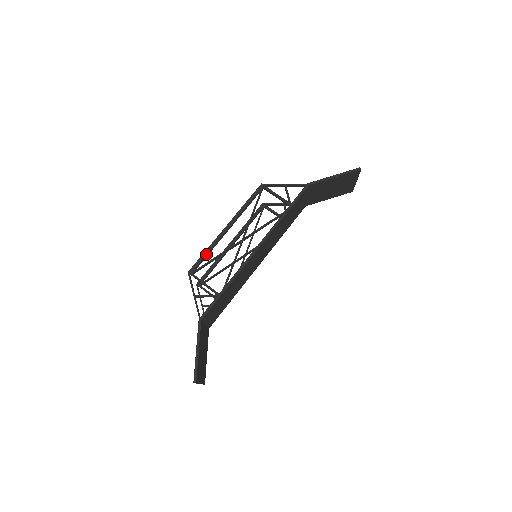
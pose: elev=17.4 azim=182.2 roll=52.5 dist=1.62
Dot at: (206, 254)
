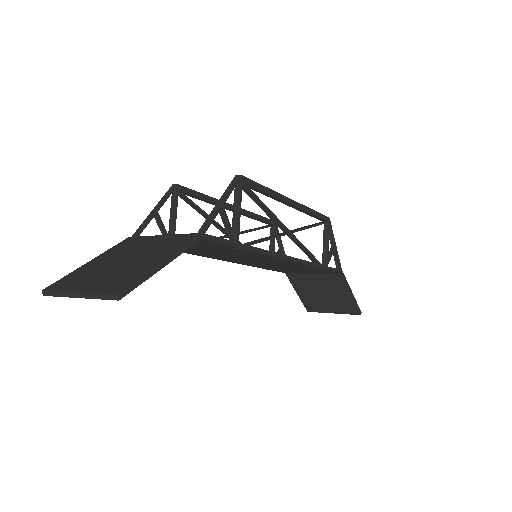
Dot at: (265, 191)
